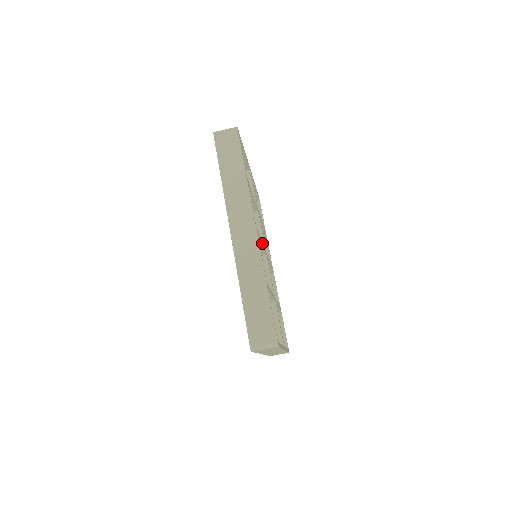
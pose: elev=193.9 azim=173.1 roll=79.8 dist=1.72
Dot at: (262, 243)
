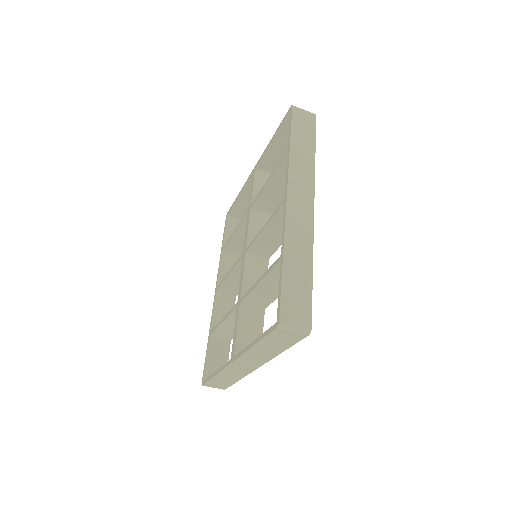
Dot at: occluded
